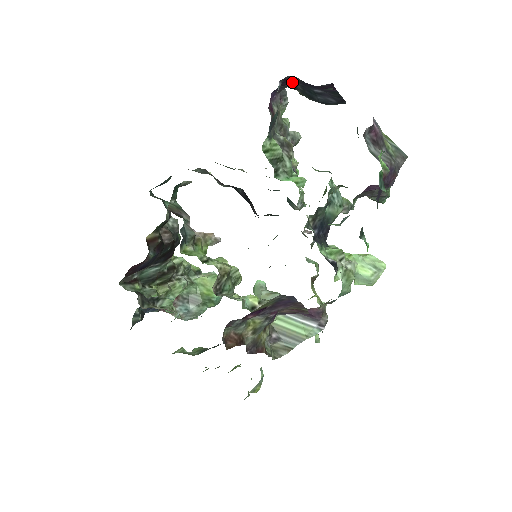
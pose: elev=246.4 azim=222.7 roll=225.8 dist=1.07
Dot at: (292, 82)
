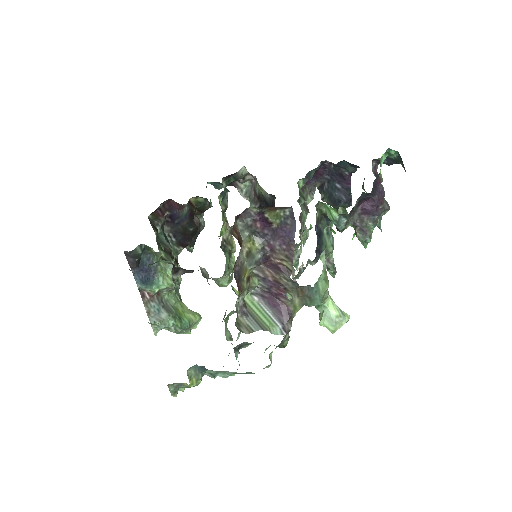
Dot at: (326, 172)
